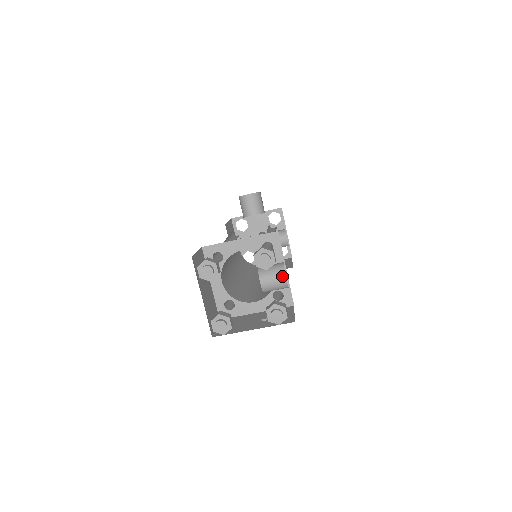
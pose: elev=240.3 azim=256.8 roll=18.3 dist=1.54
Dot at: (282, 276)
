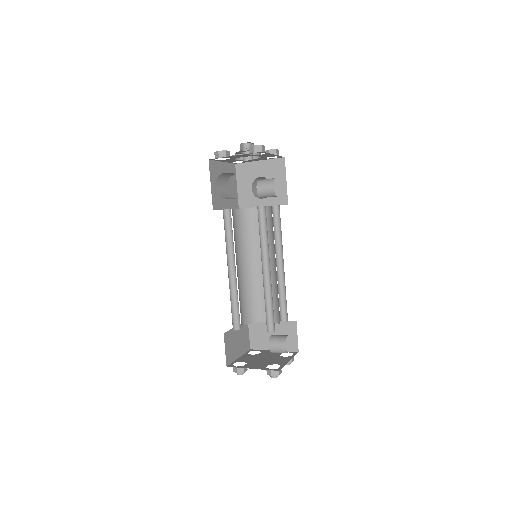
Dot at: occluded
